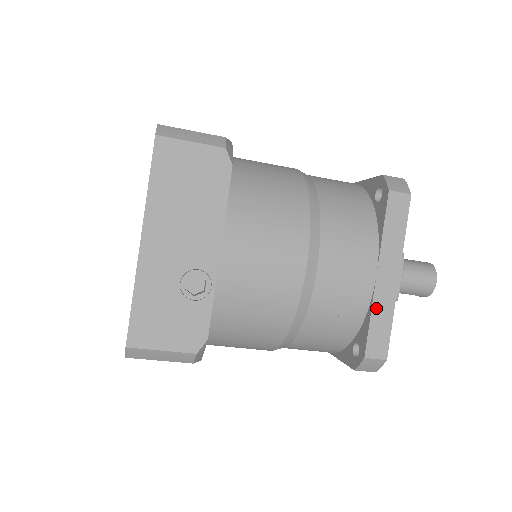
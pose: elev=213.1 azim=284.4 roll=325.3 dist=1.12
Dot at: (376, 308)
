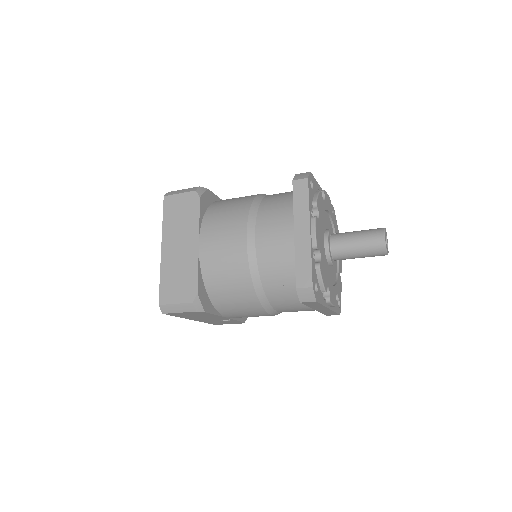
Dot at: (322, 312)
